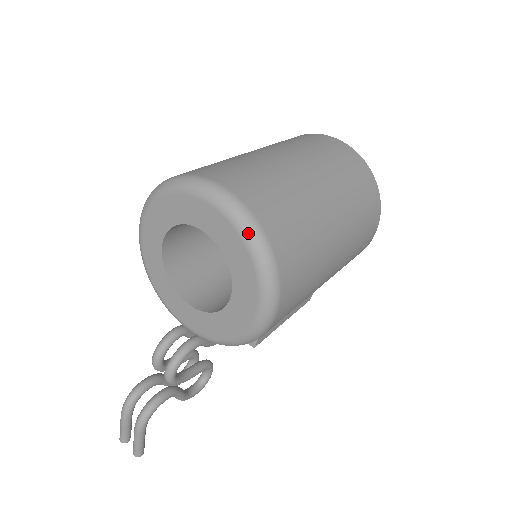
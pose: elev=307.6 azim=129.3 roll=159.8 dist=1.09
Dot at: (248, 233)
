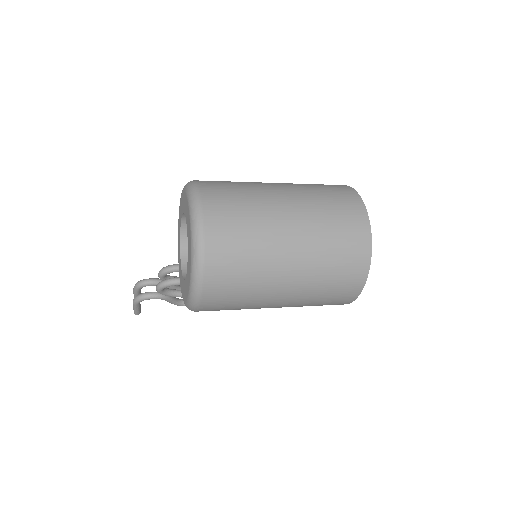
Dot at: (194, 255)
